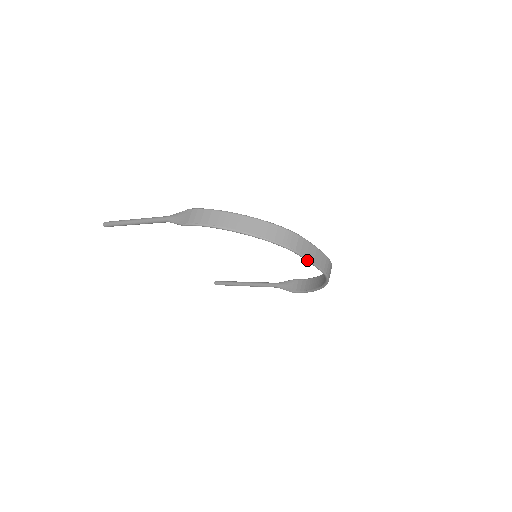
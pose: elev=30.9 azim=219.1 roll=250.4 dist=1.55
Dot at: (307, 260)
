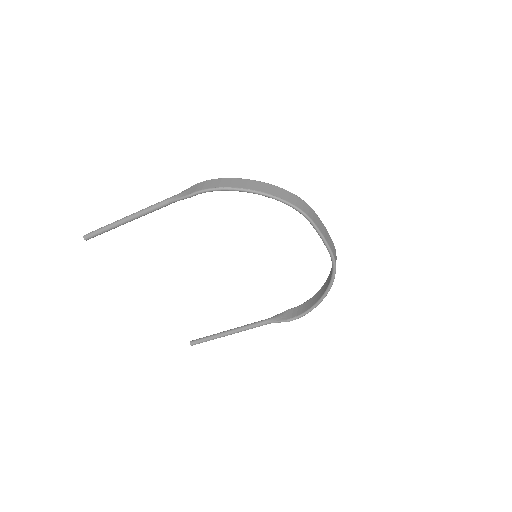
Dot at: (319, 231)
